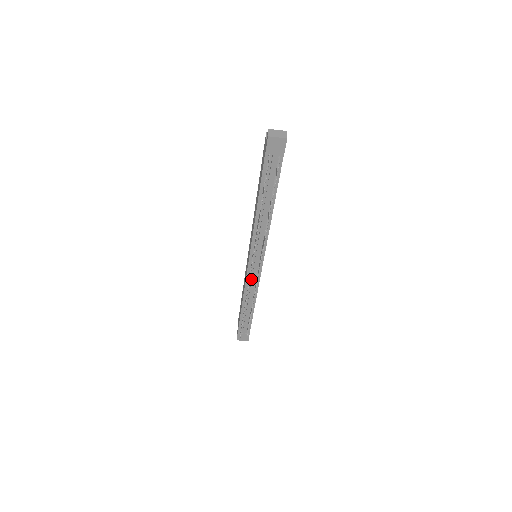
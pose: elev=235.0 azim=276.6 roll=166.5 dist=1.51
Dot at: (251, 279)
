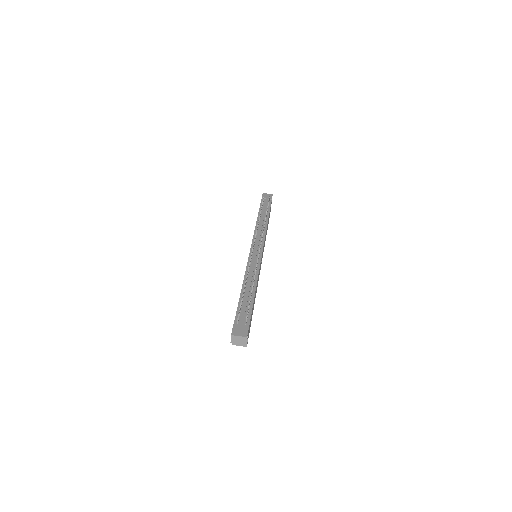
Dot at: (252, 262)
